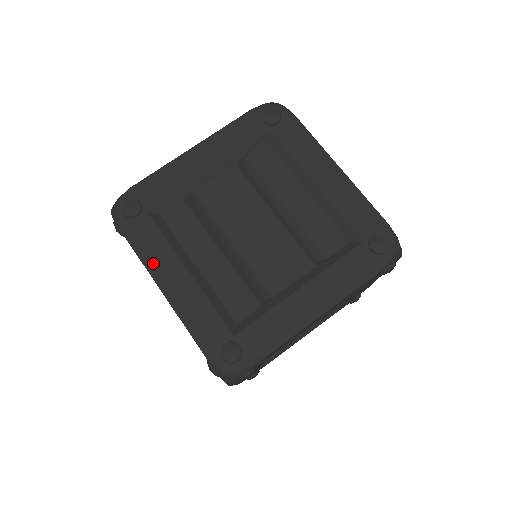
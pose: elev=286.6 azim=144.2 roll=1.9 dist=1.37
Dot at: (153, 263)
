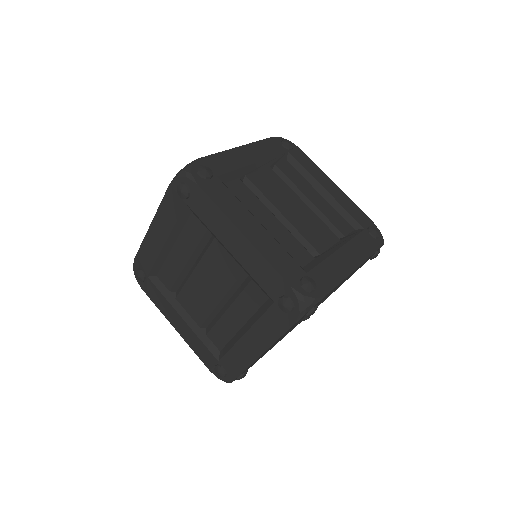
Dot at: (231, 213)
